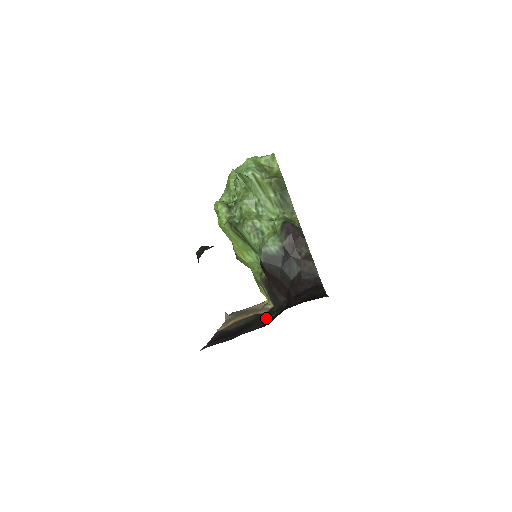
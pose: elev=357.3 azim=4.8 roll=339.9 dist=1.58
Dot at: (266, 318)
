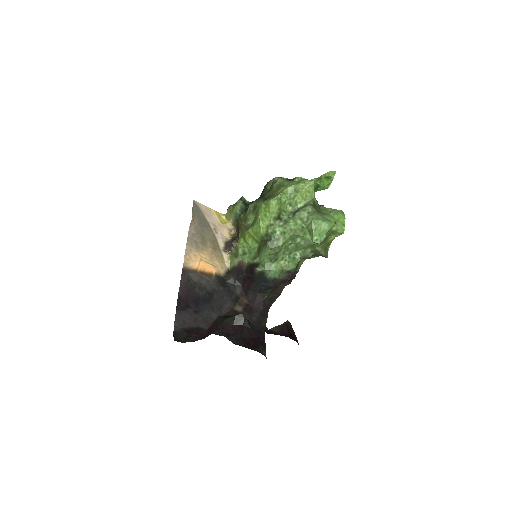
Dot at: (222, 304)
